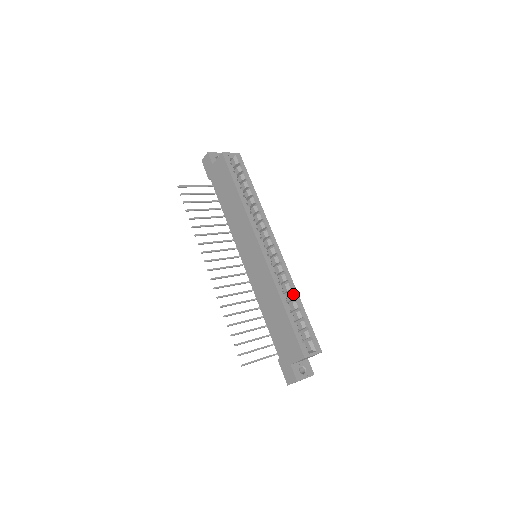
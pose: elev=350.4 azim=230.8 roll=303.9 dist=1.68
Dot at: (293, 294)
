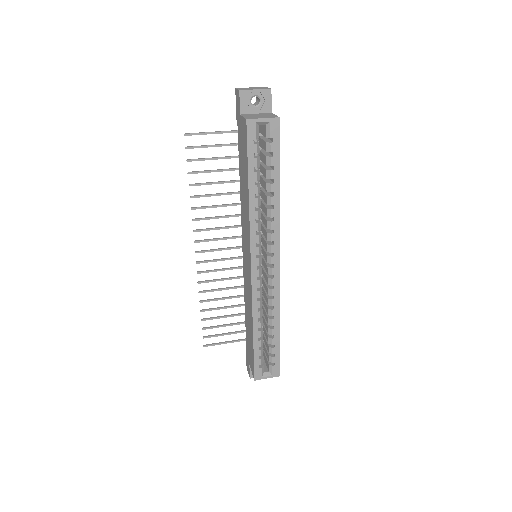
Dot at: (272, 321)
